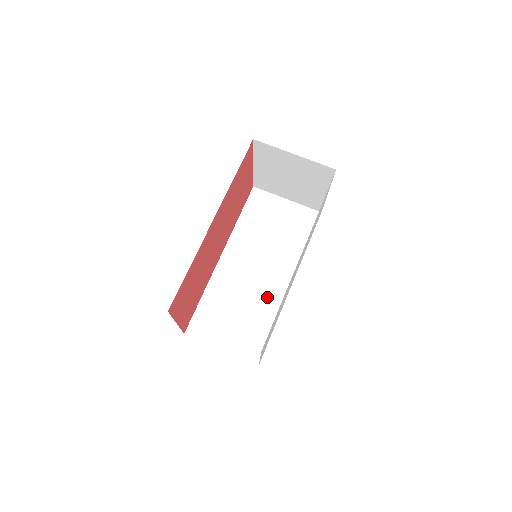
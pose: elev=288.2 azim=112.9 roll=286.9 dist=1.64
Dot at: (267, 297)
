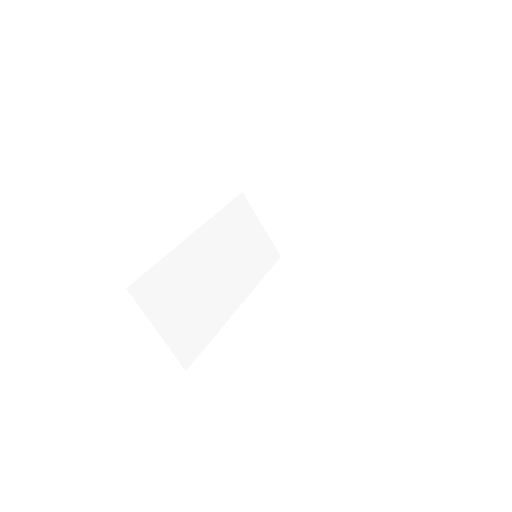
Dot at: (218, 302)
